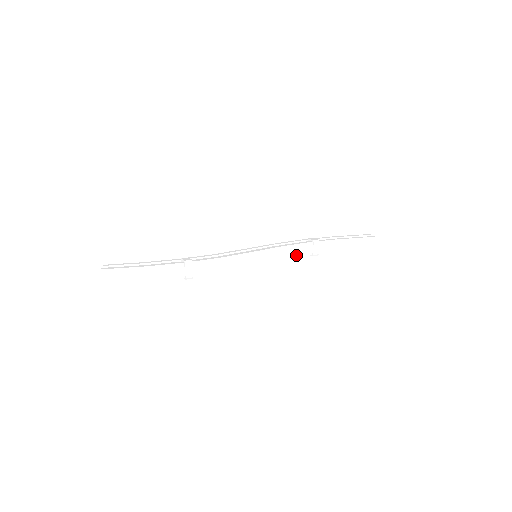
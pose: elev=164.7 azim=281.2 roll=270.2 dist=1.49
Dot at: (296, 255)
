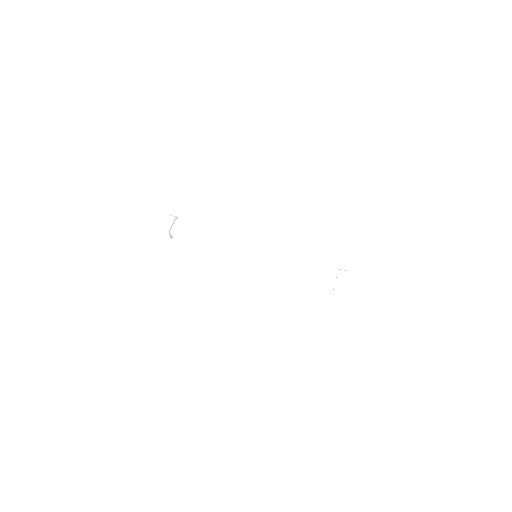
Dot at: (310, 275)
